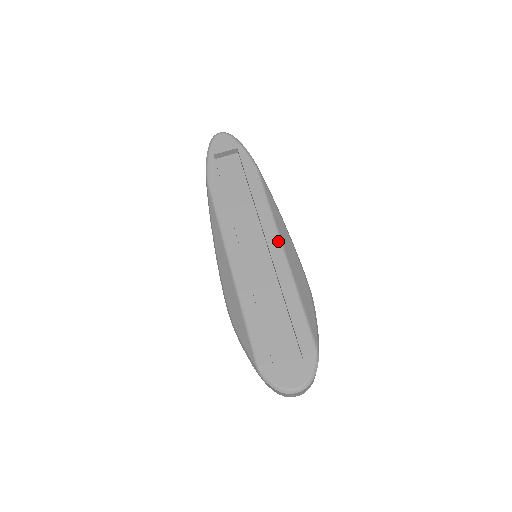
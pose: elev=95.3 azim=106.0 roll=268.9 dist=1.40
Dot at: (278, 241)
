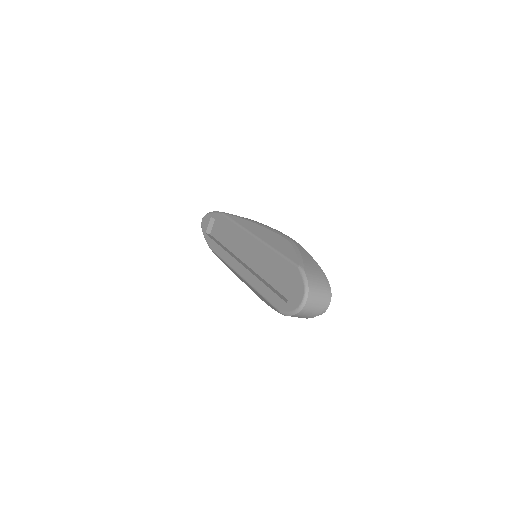
Dot at: (250, 235)
